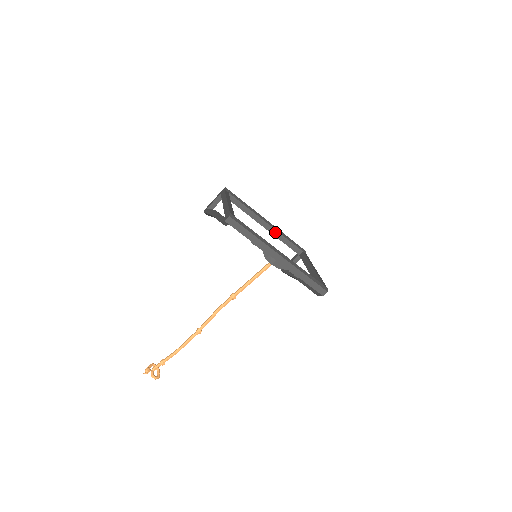
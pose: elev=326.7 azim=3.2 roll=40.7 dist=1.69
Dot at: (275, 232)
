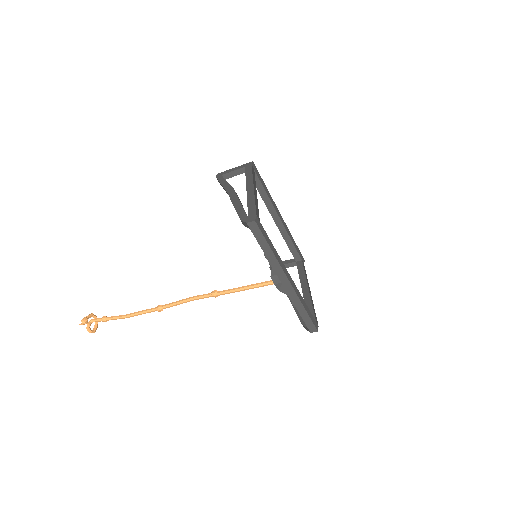
Dot at: (283, 230)
